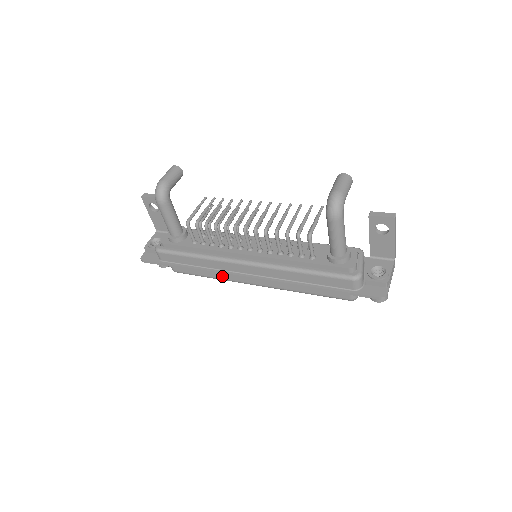
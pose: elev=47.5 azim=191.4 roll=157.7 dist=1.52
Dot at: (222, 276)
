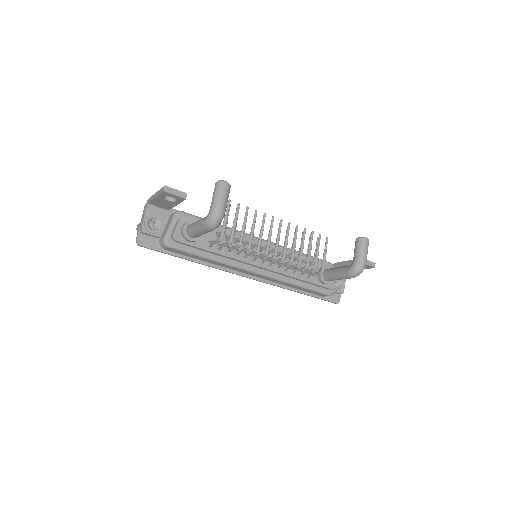
Dot at: occluded
